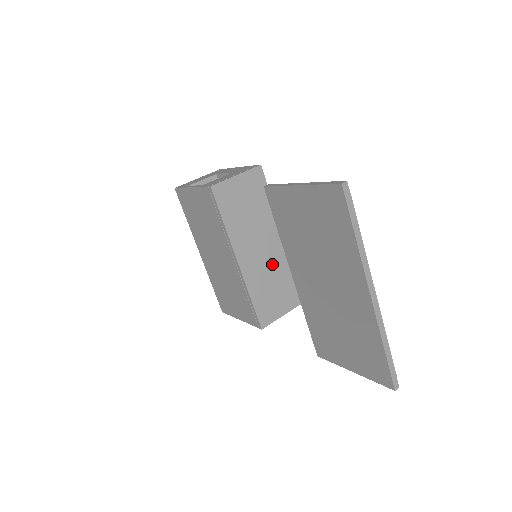
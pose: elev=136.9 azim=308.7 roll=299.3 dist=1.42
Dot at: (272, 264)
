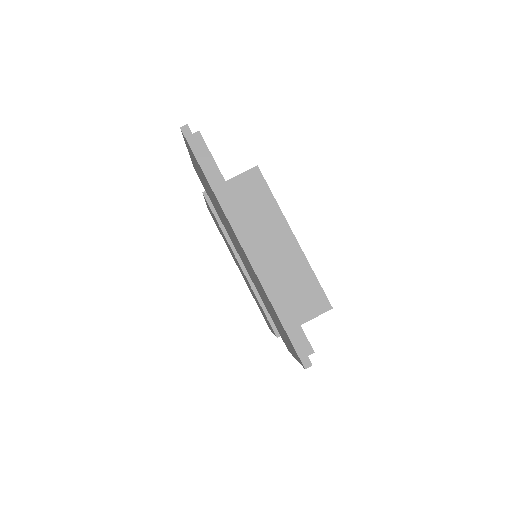
Dot at: (283, 265)
